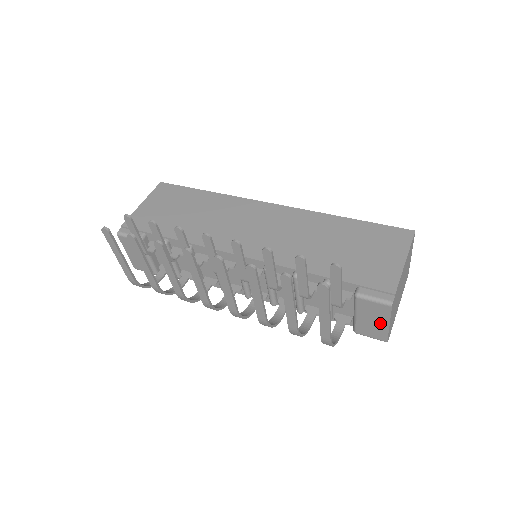
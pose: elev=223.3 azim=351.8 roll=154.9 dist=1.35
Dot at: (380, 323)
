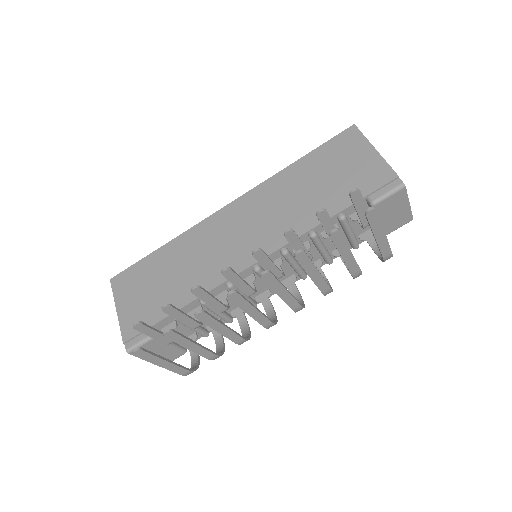
Dot at: (402, 209)
